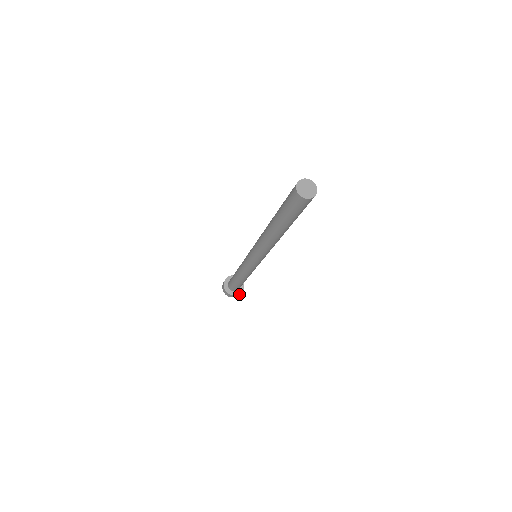
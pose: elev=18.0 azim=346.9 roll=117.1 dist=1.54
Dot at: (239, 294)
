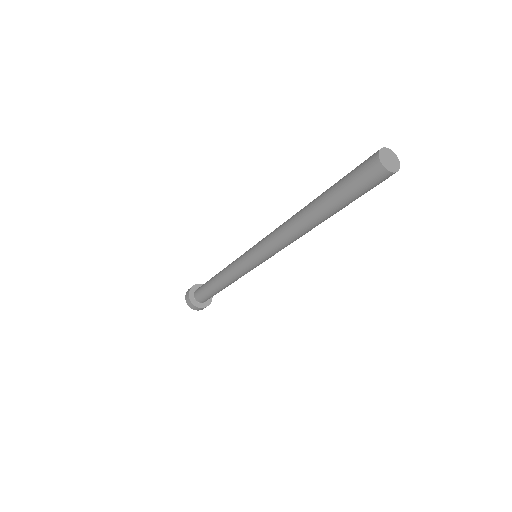
Dot at: (198, 308)
